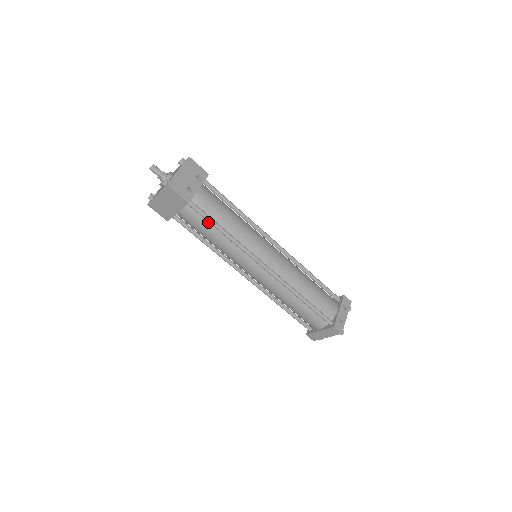
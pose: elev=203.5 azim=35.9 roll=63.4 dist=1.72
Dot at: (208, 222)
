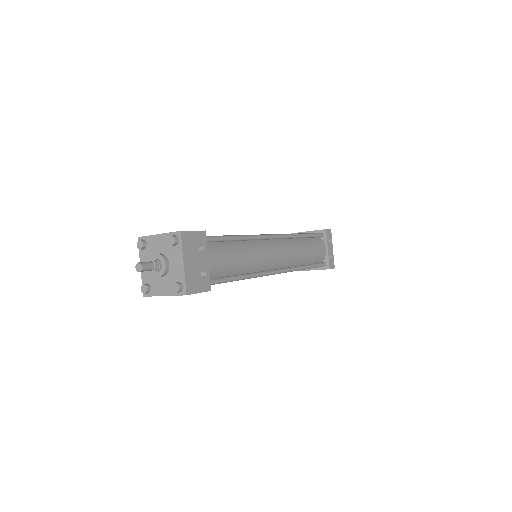
Dot at: occluded
